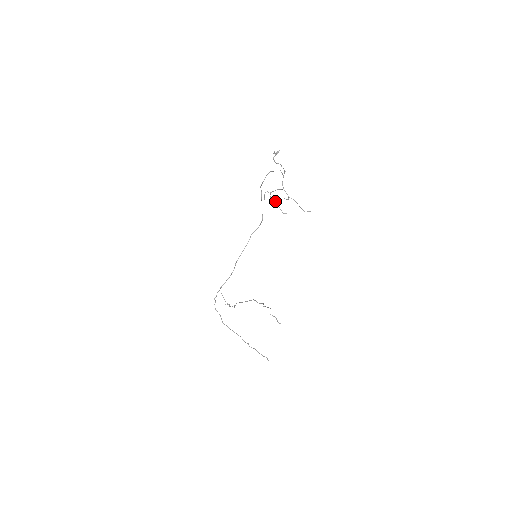
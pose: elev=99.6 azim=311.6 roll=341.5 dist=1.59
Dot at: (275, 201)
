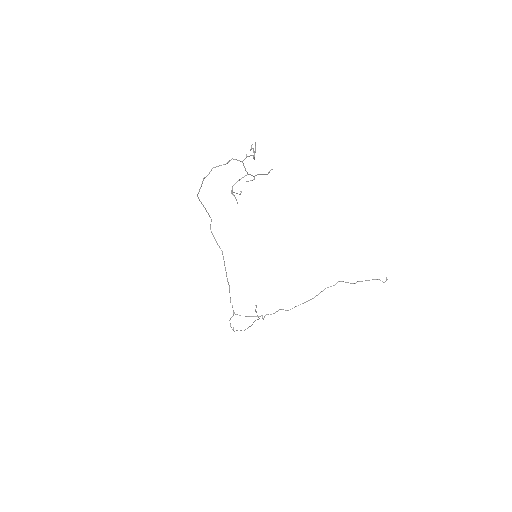
Dot at: (234, 192)
